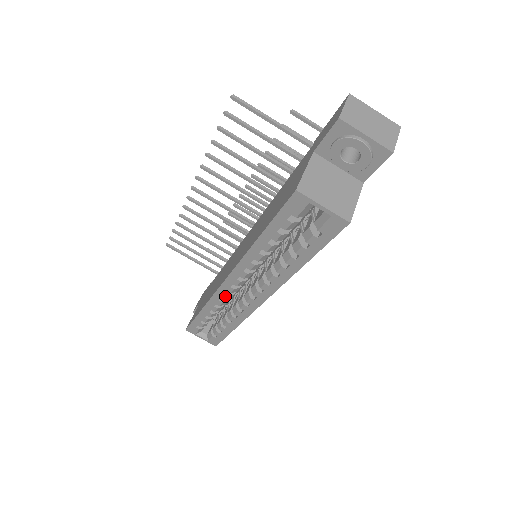
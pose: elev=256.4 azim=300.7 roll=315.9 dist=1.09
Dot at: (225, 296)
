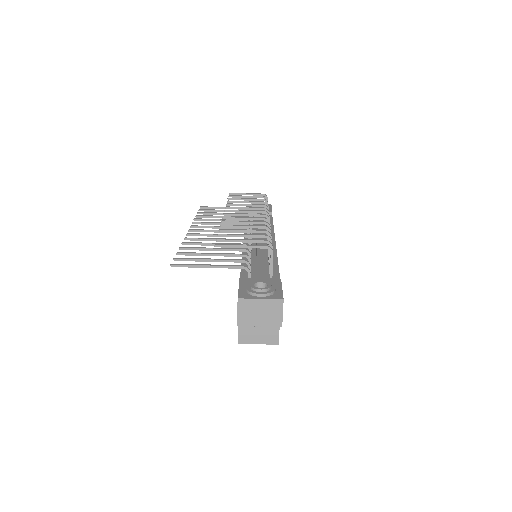
Dot at: occluded
